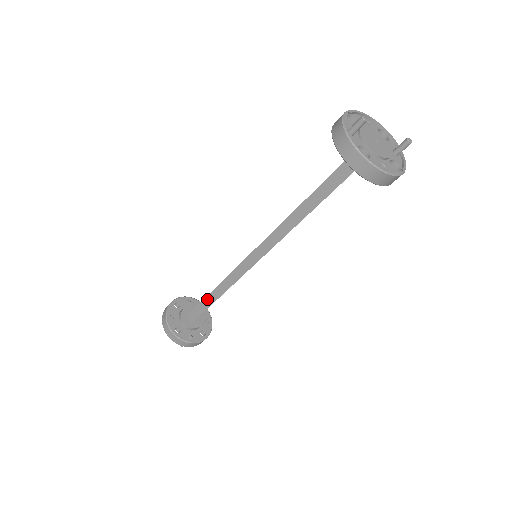
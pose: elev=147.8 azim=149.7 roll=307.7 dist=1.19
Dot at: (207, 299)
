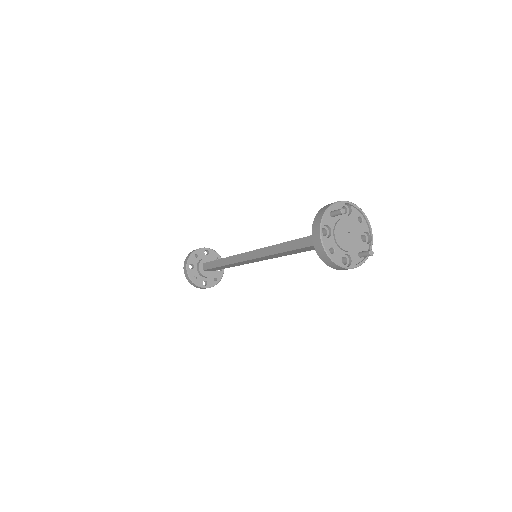
Dot at: (218, 261)
